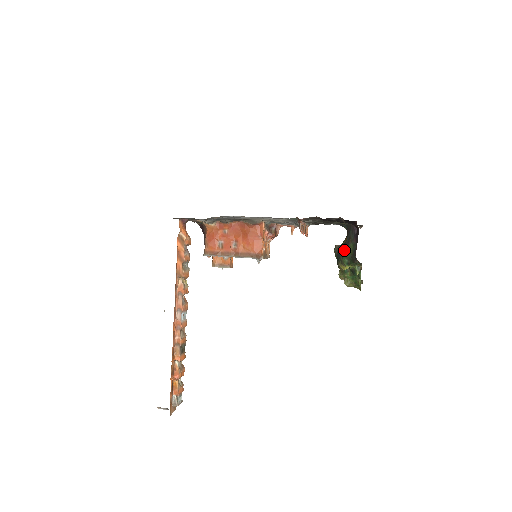
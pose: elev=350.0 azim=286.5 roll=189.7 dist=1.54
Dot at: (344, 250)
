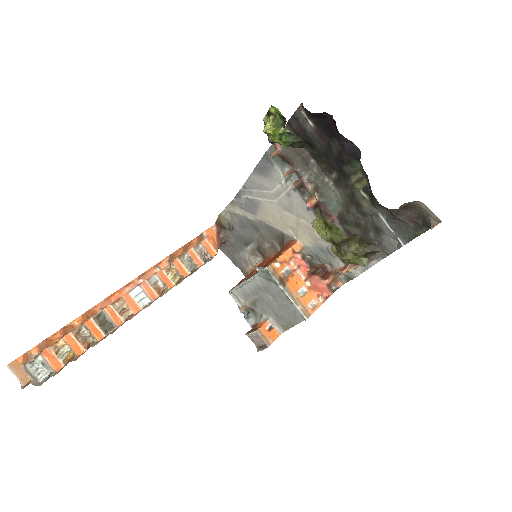
Dot at: occluded
